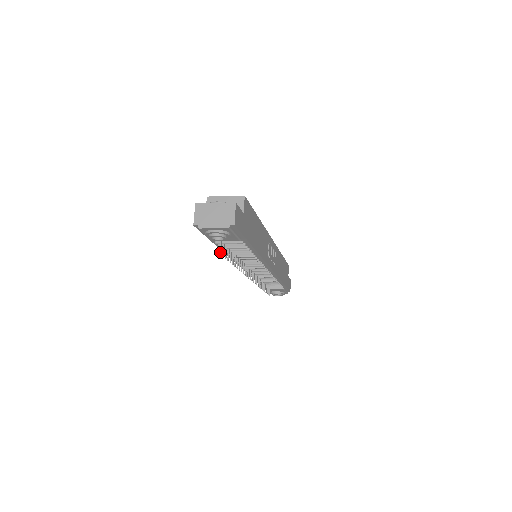
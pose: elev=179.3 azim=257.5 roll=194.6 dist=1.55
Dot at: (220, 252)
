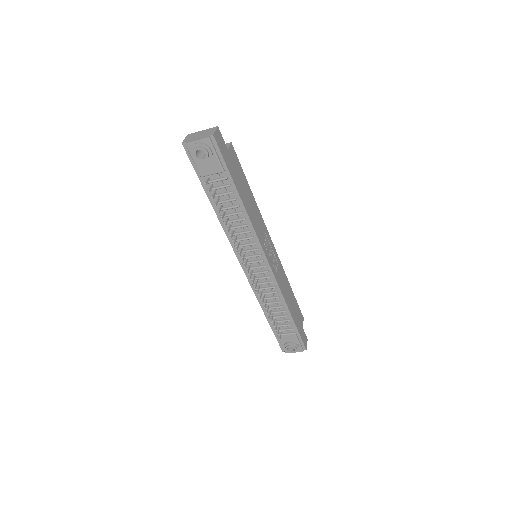
Dot at: (205, 183)
